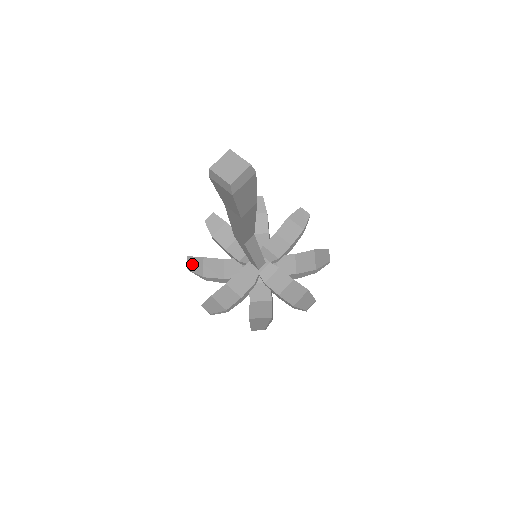
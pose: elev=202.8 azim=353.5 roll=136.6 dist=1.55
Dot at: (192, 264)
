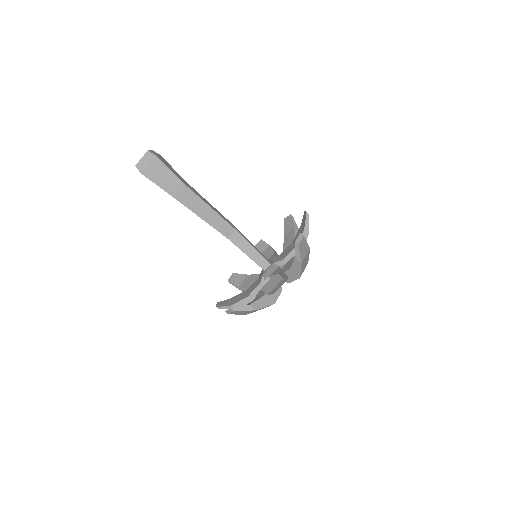
Dot at: (234, 278)
